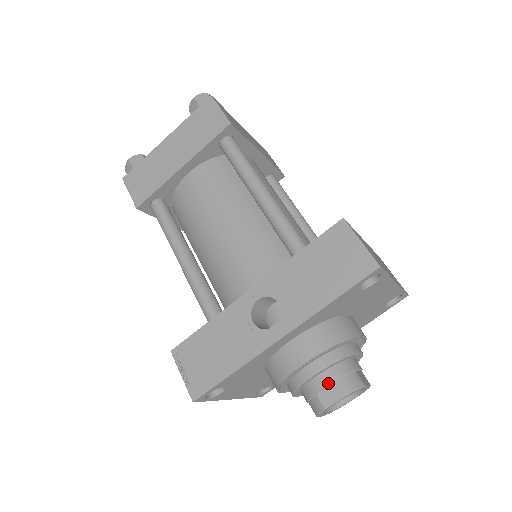
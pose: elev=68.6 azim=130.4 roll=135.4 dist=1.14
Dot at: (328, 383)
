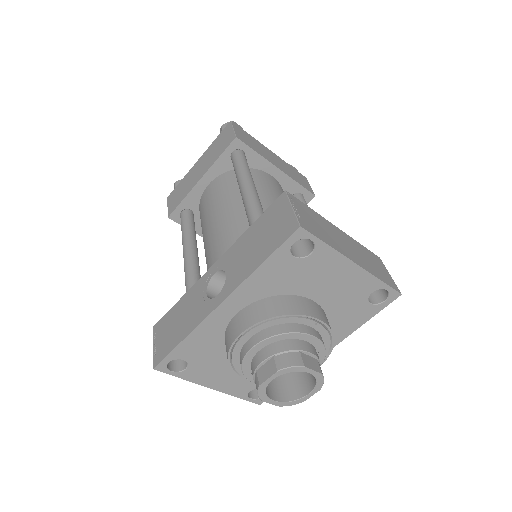
Dot at: (265, 358)
